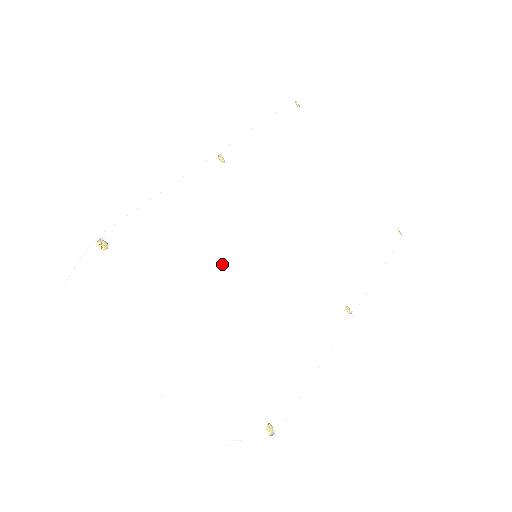
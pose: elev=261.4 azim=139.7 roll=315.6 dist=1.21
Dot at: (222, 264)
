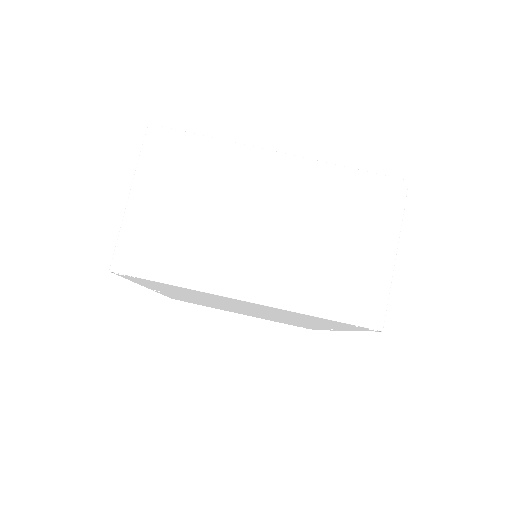
Dot at: occluded
